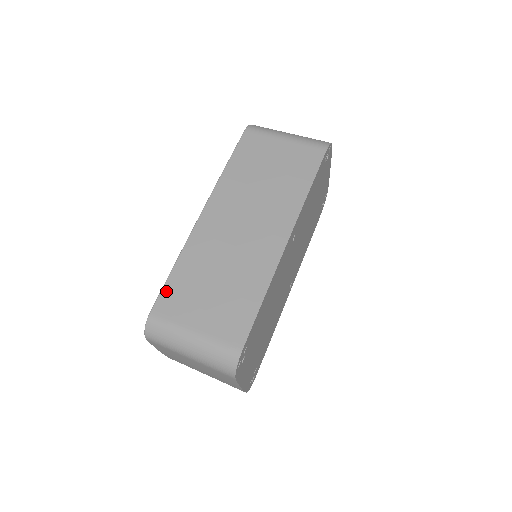
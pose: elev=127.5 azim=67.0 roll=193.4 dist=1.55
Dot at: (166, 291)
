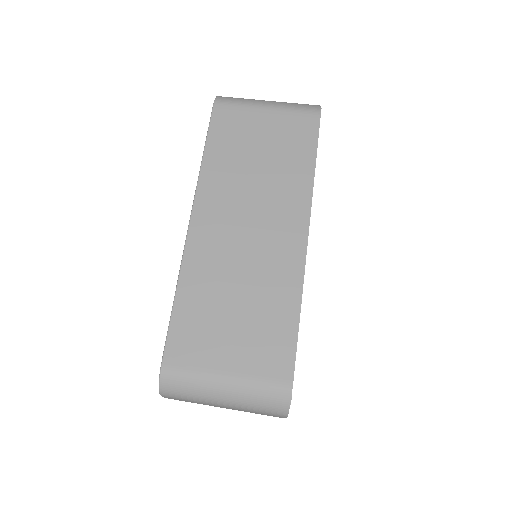
Dot at: (174, 332)
